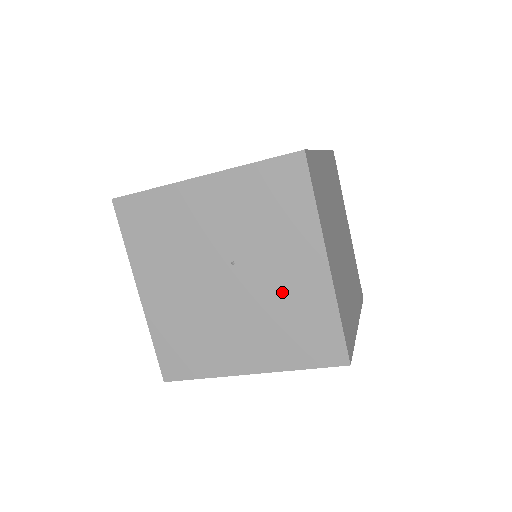
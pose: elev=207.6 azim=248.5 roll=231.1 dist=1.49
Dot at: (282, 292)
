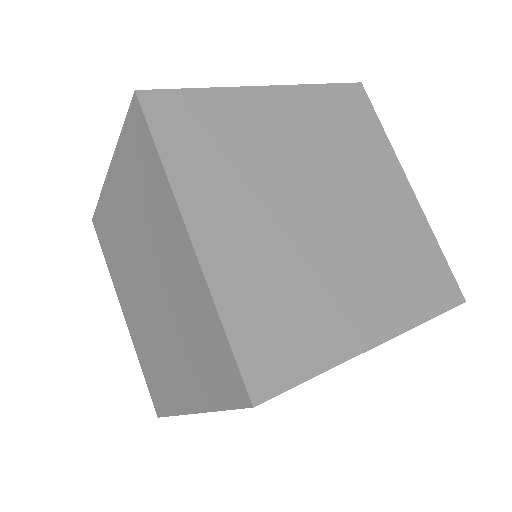
Dot at: occluded
